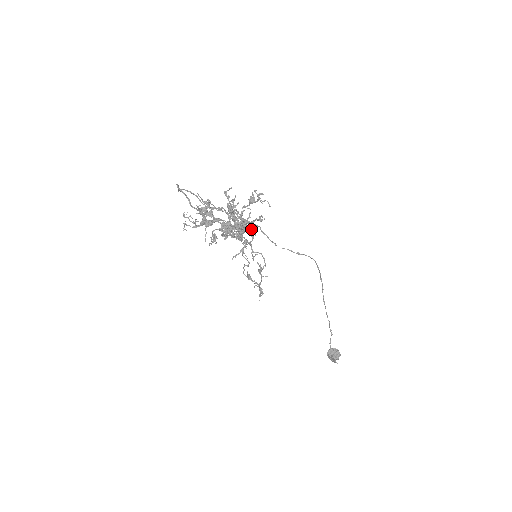
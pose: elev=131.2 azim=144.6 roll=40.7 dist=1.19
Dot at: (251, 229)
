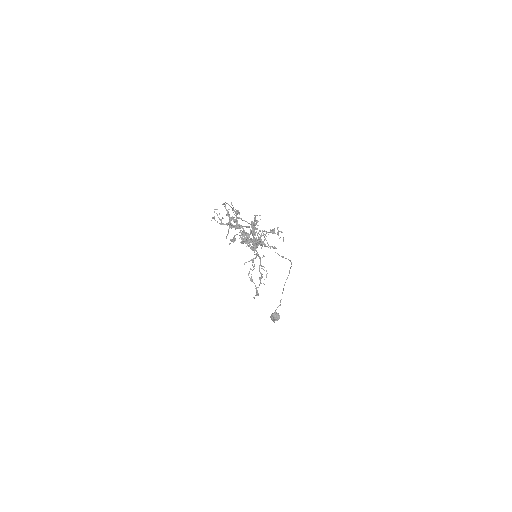
Dot at: occluded
